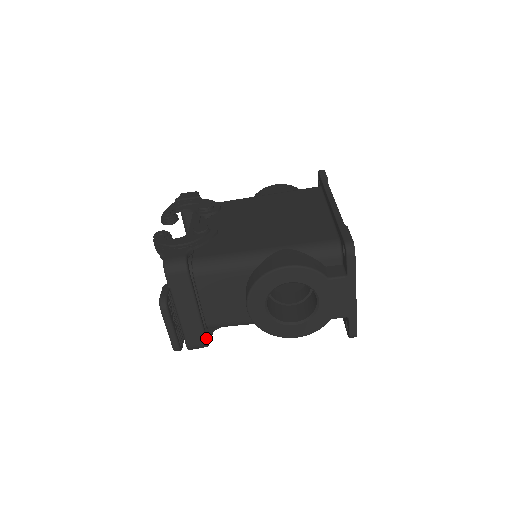
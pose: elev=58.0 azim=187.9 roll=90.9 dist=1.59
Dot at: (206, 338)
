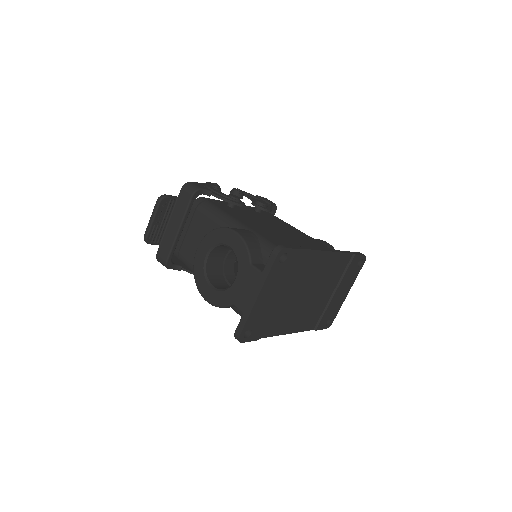
Dot at: (169, 258)
